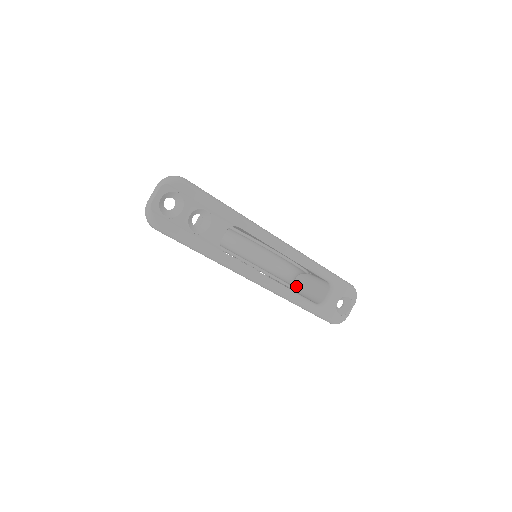
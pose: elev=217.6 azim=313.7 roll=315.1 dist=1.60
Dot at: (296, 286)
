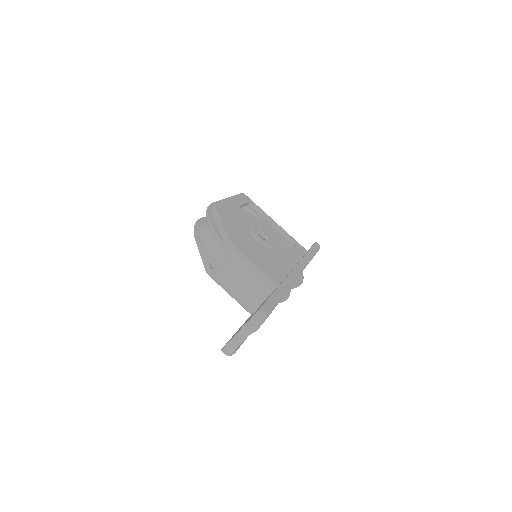
Dot at: occluded
